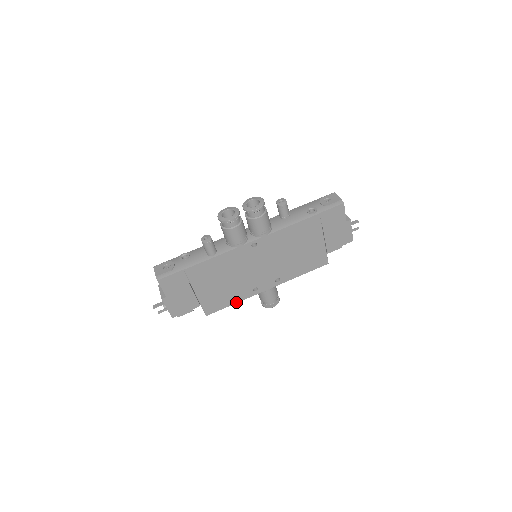
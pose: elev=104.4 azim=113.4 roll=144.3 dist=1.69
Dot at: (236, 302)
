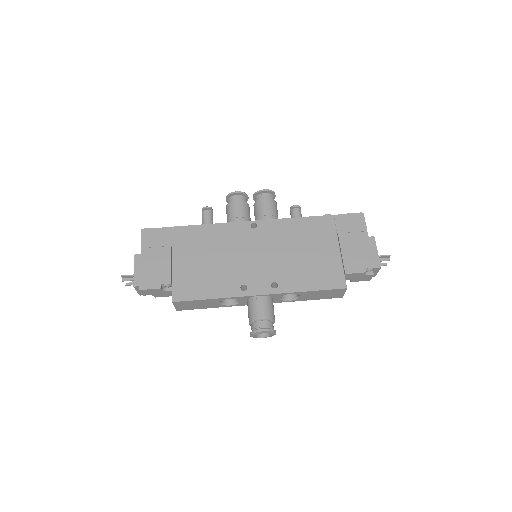
Dot at: (215, 297)
